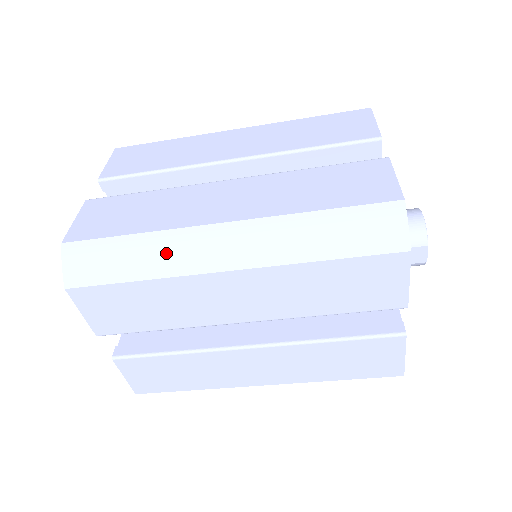
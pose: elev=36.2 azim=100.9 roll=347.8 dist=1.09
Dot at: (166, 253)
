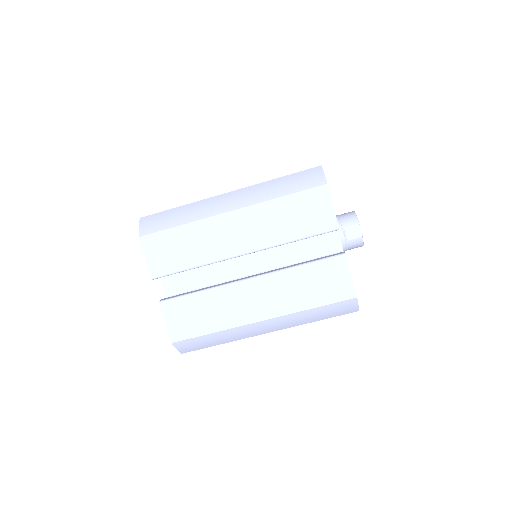
Dot at: (197, 210)
